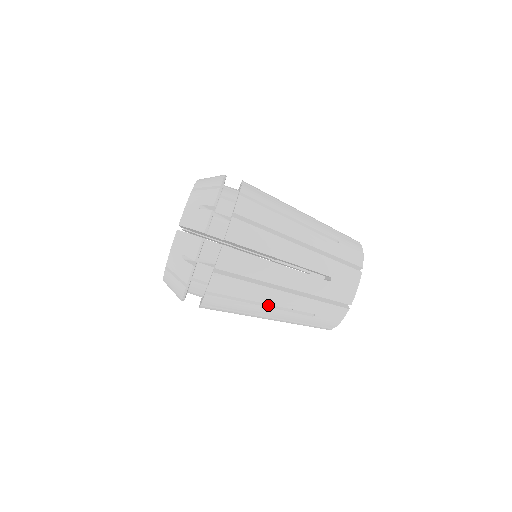
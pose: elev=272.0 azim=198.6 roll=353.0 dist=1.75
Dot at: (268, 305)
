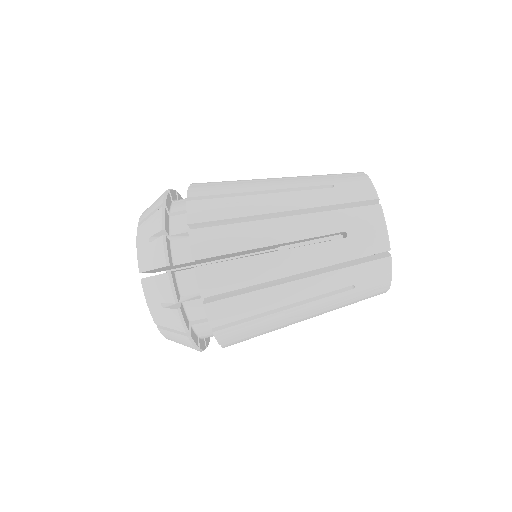
Dot at: occluded
